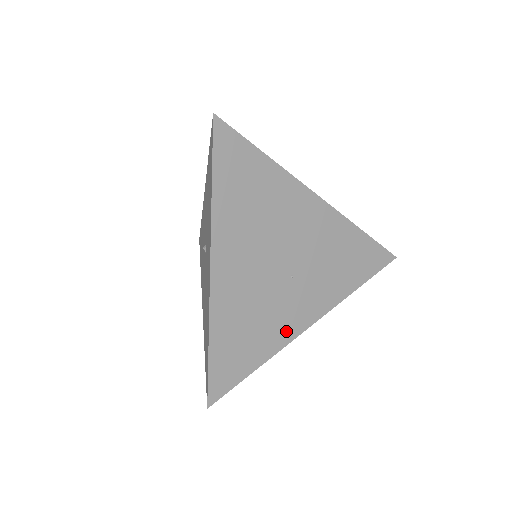
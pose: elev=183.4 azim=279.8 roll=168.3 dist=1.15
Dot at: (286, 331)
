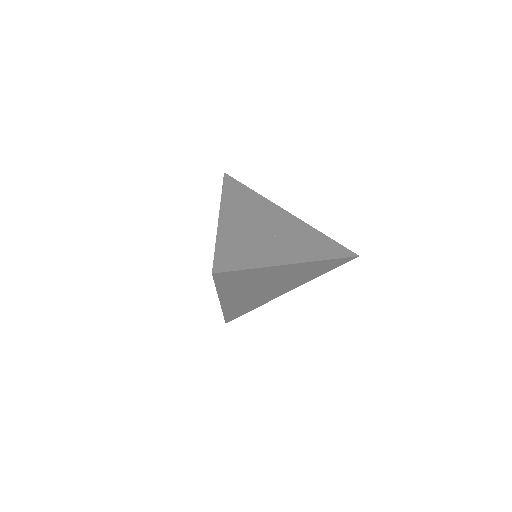
Dot at: (274, 259)
